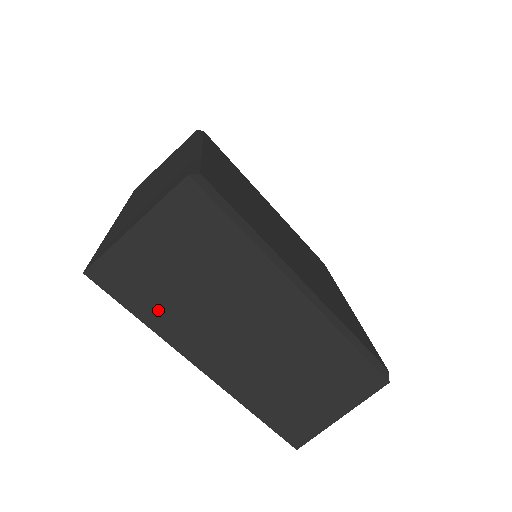
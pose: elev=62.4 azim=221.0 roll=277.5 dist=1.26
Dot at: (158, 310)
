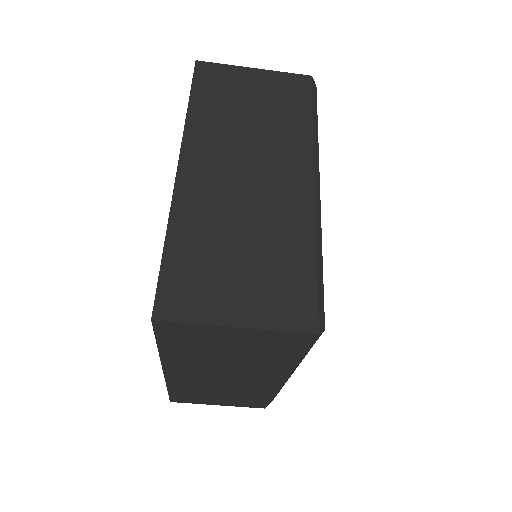
Dot at: (207, 109)
